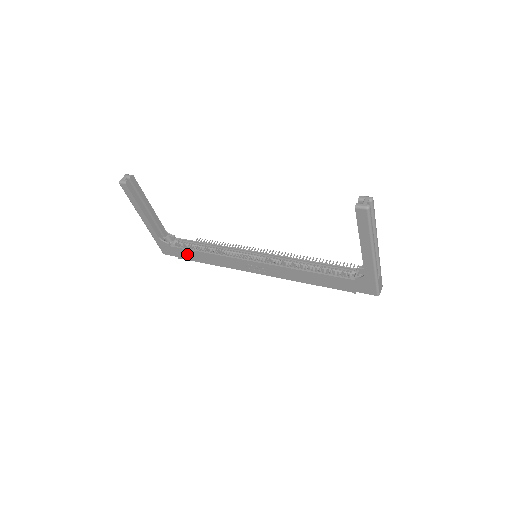
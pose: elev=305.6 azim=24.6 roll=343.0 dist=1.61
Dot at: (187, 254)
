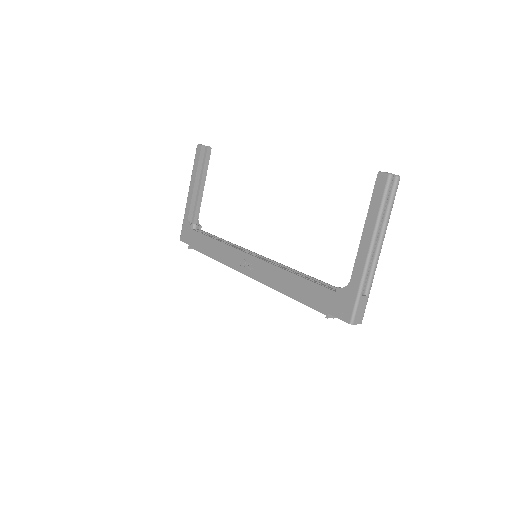
Dot at: (199, 241)
